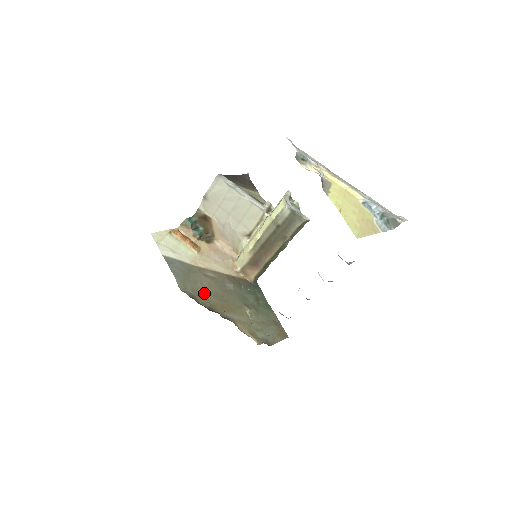
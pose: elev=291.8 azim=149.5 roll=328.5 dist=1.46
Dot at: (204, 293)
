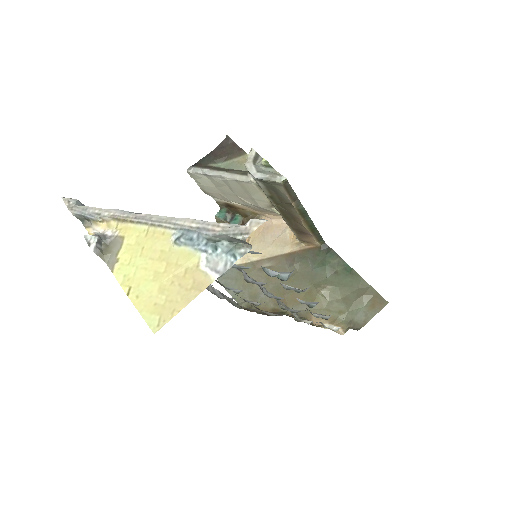
Dot at: occluded
